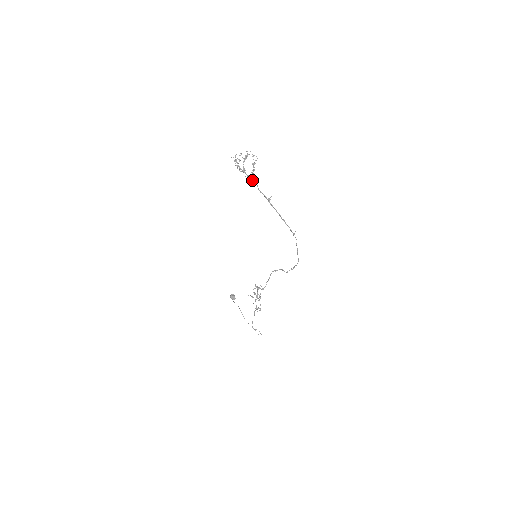
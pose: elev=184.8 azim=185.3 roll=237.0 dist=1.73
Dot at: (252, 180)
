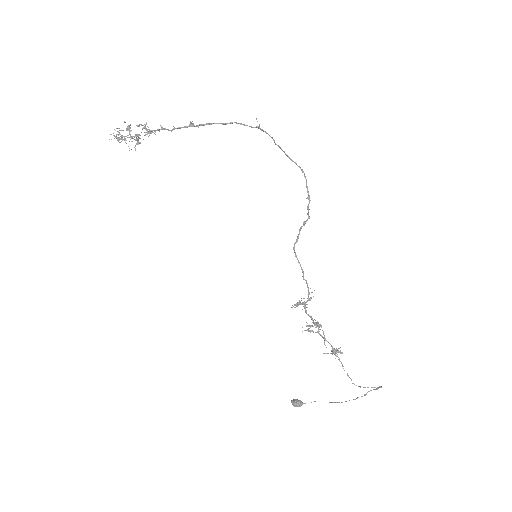
Dot at: occluded
